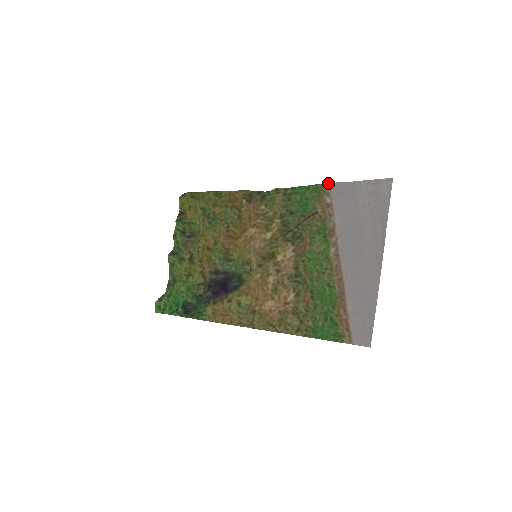
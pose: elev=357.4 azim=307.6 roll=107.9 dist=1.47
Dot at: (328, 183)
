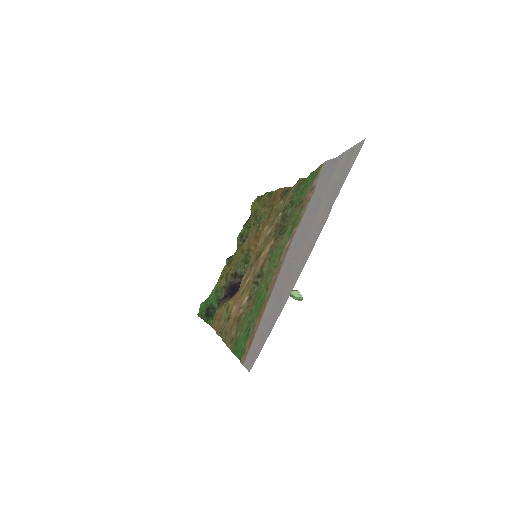
Dot at: (324, 162)
